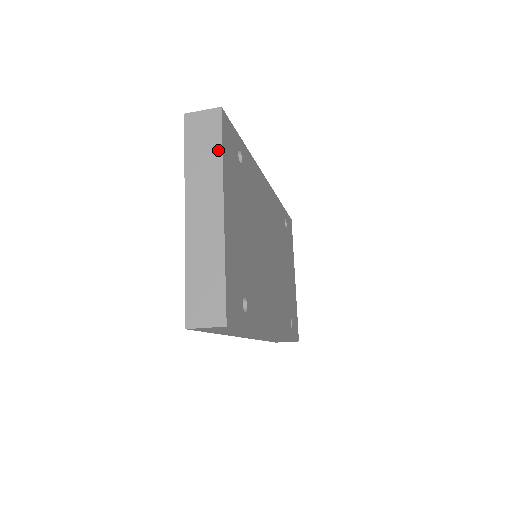
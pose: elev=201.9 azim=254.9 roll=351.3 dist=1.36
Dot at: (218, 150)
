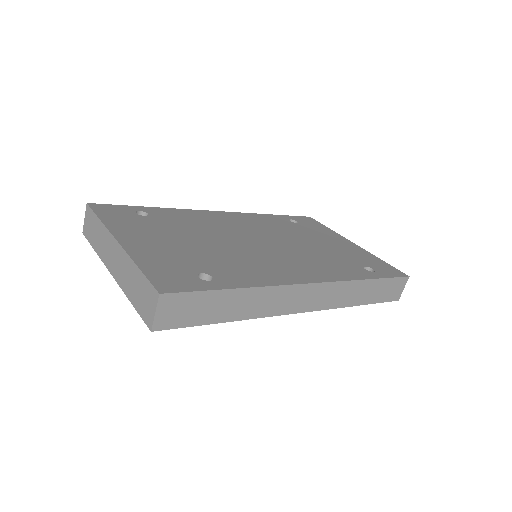
Dot at: (98, 221)
